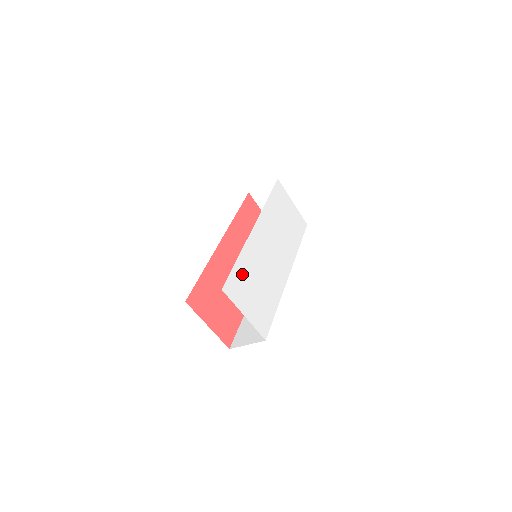
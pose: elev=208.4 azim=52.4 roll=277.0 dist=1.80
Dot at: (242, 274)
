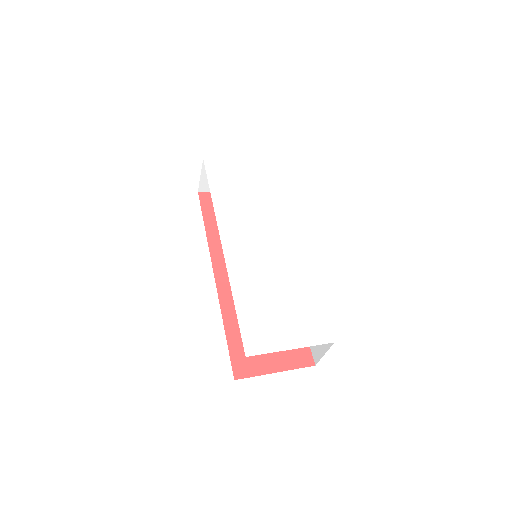
Dot at: (252, 311)
